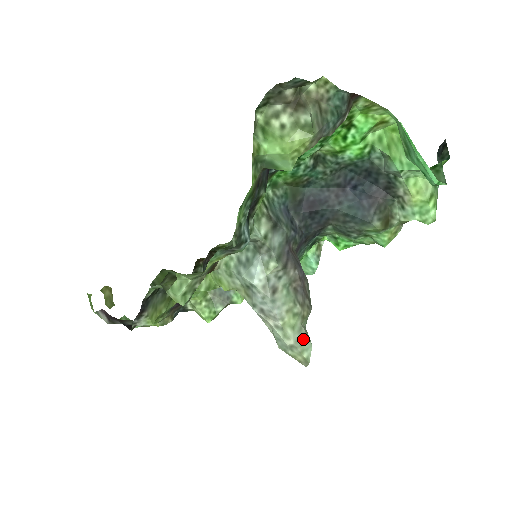
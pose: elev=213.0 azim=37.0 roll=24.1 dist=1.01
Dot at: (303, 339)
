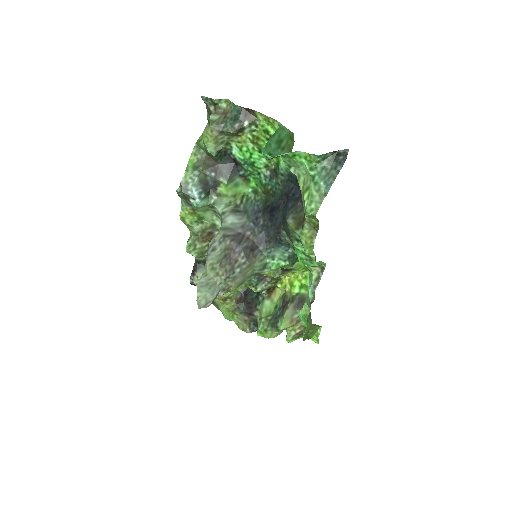
Dot at: (205, 285)
